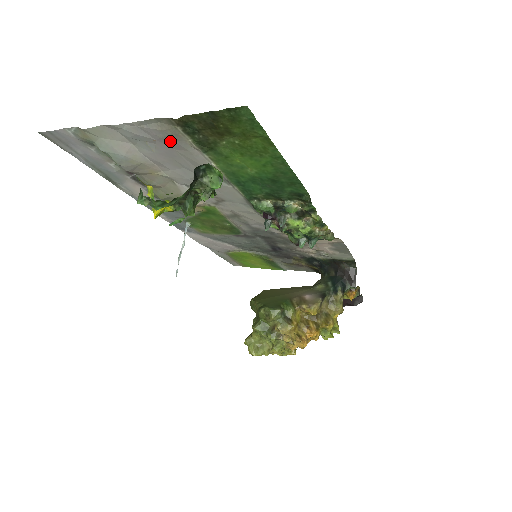
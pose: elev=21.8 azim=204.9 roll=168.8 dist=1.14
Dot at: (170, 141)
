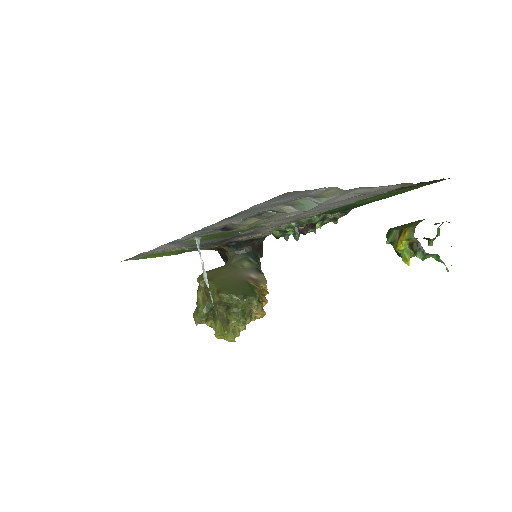
Dot at: occluded
